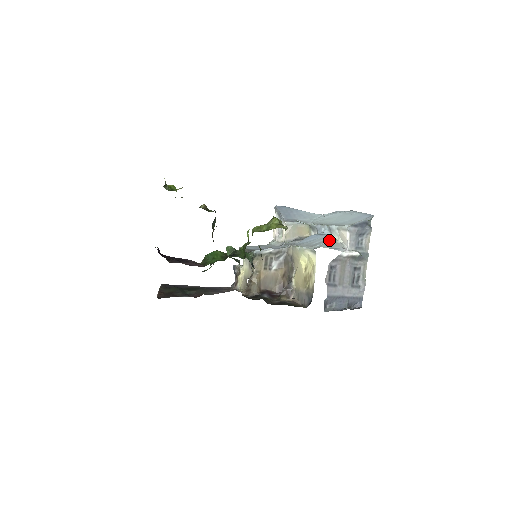
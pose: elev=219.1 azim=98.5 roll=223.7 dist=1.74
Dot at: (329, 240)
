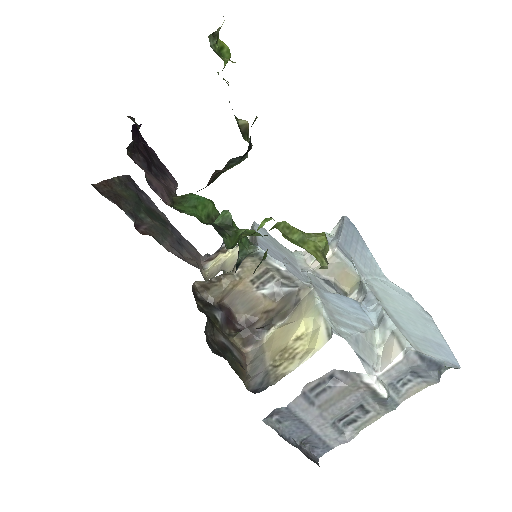
Dot at: (366, 335)
